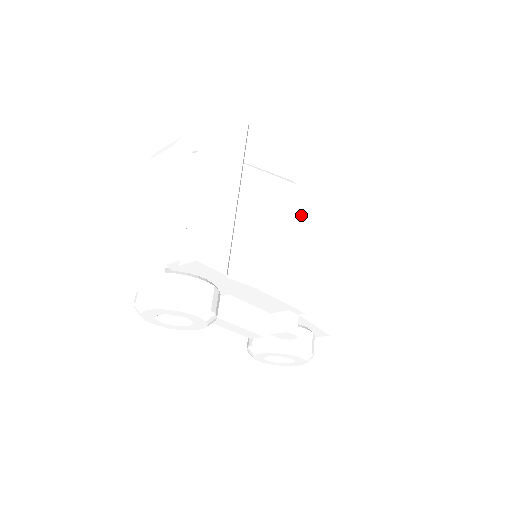
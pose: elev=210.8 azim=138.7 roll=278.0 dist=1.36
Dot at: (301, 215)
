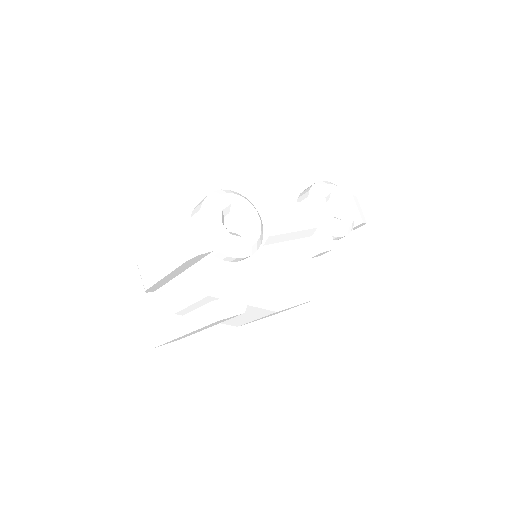
Dot at: occluded
